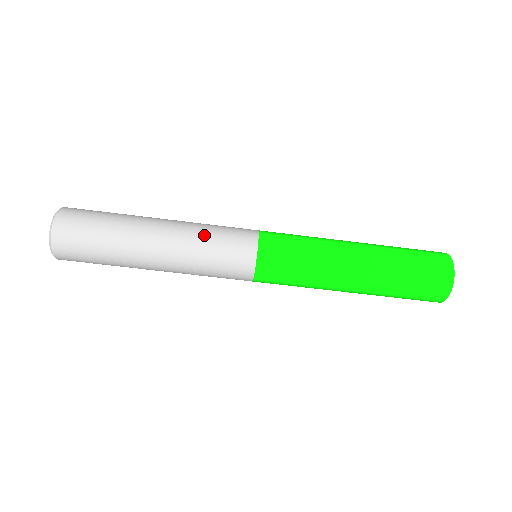
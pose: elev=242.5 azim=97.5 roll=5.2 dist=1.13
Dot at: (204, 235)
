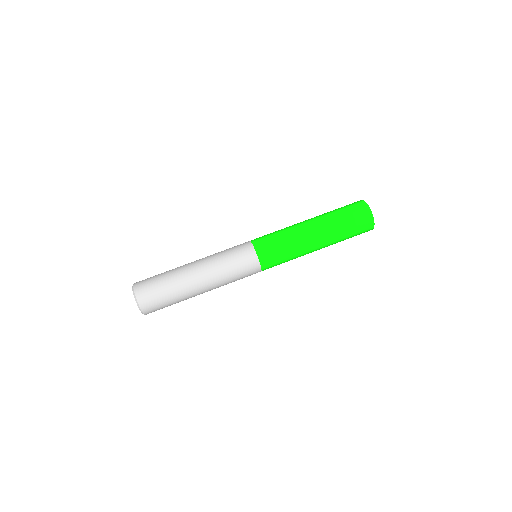
Dot at: (222, 258)
